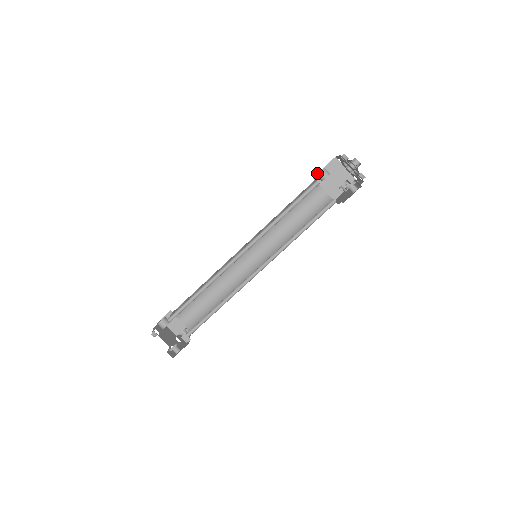
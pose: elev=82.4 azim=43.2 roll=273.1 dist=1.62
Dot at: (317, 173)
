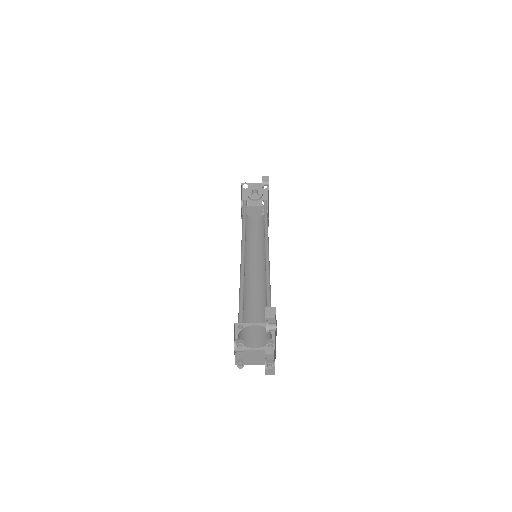
Dot at: (241, 216)
